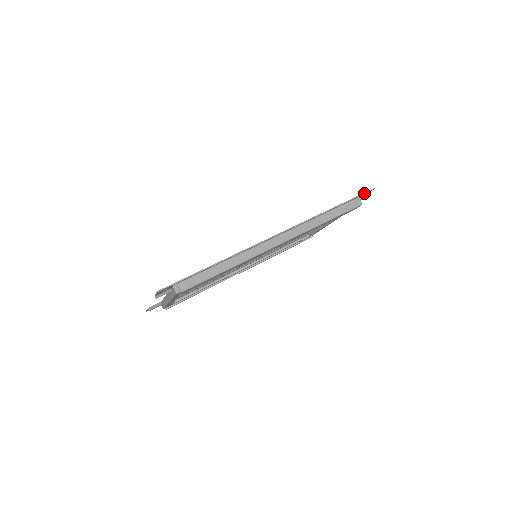
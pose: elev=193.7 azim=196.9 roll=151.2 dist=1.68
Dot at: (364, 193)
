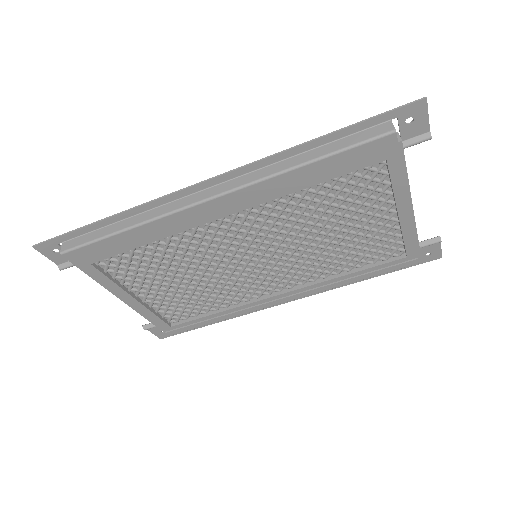
Dot at: (397, 108)
